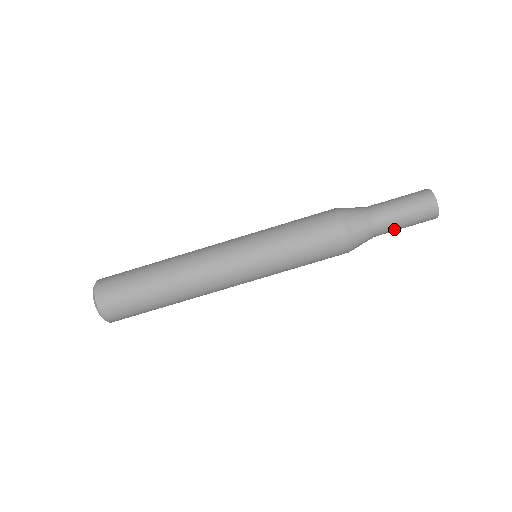
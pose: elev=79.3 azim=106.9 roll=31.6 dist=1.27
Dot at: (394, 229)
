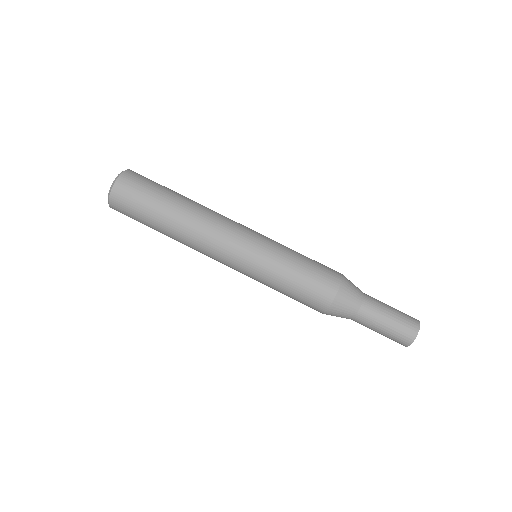
Dot at: (372, 324)
